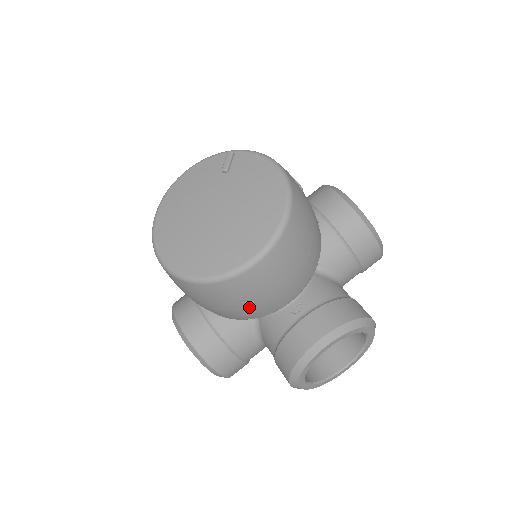
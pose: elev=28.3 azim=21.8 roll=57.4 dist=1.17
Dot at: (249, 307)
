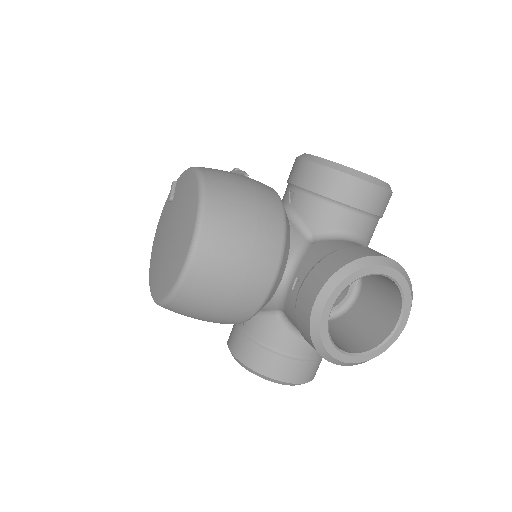
Dot at: (230, 302)
